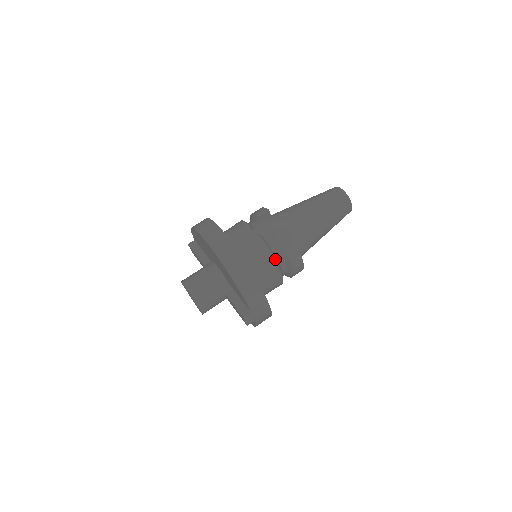
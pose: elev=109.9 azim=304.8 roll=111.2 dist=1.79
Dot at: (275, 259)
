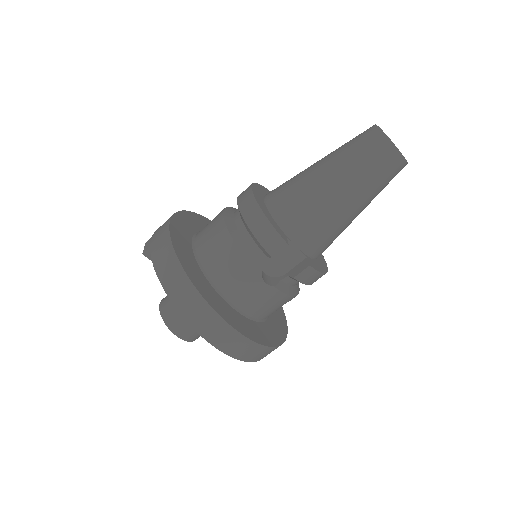
Dot at: (297, 294)
